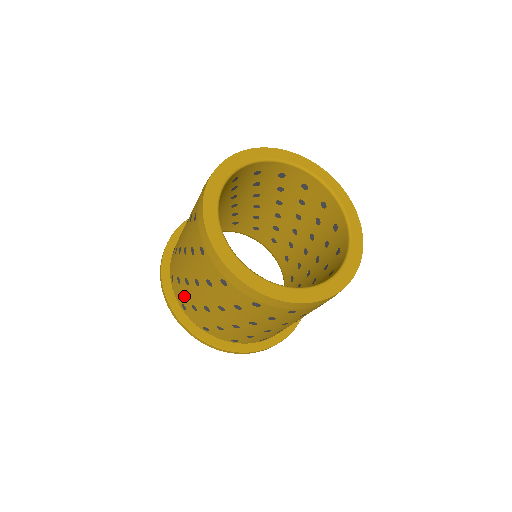
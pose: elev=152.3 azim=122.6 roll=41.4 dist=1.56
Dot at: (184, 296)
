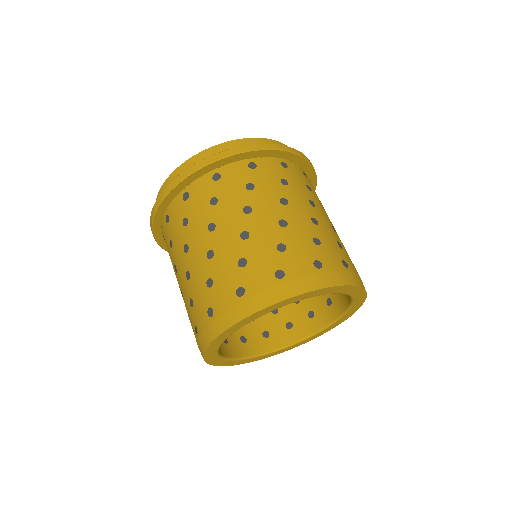
Dot at: occluded
